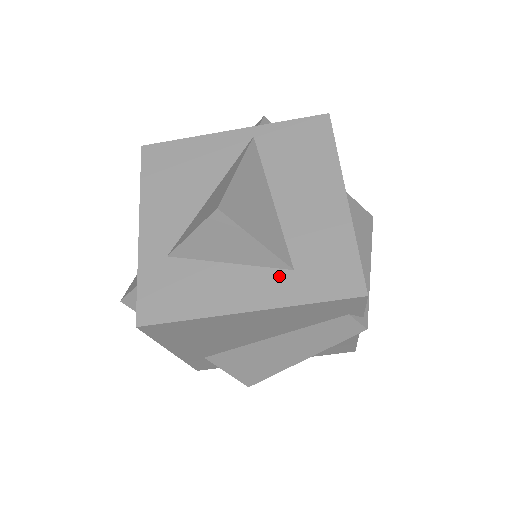
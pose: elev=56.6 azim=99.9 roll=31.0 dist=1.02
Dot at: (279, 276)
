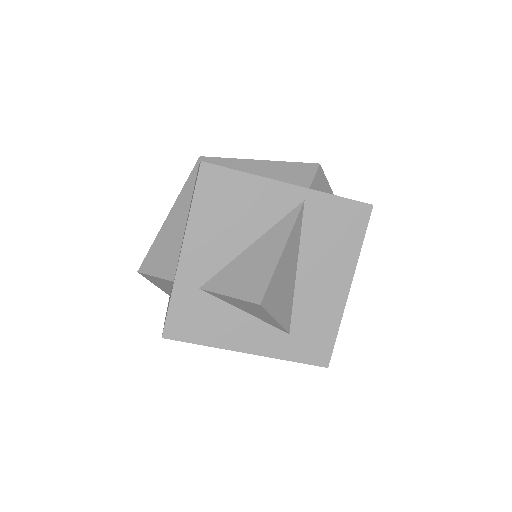
Dot at: (278, 335)
